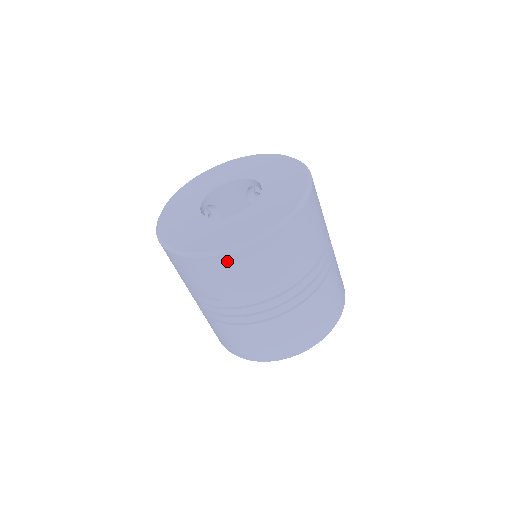
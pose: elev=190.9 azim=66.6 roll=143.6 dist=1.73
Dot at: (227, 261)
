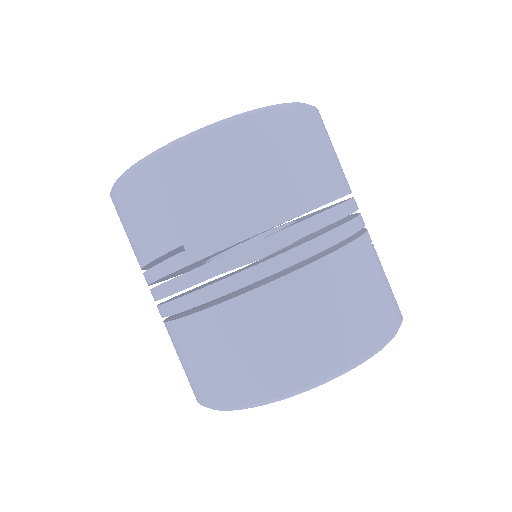
Dot at: (185, 156)
